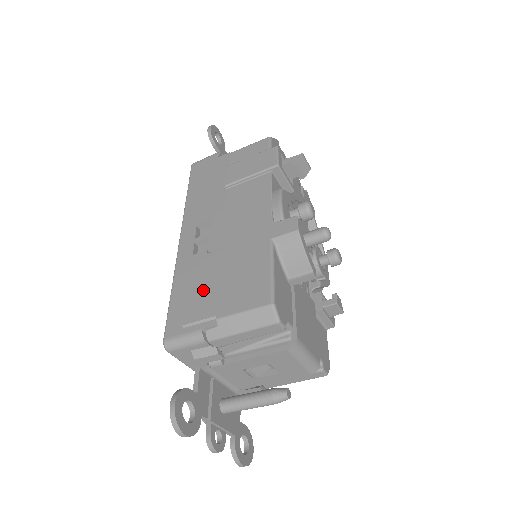
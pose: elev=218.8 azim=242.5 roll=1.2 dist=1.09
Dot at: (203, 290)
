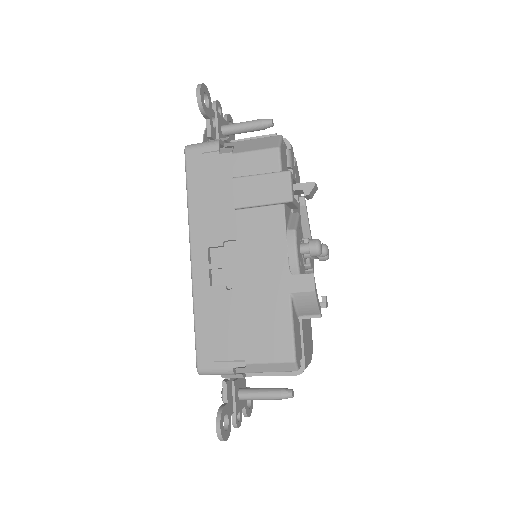
Dot at: (228, 330)
